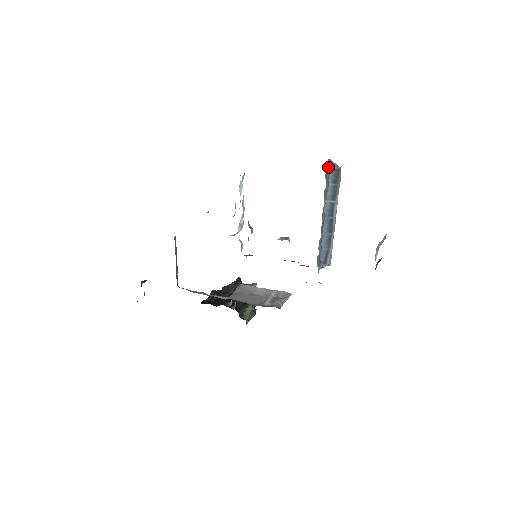
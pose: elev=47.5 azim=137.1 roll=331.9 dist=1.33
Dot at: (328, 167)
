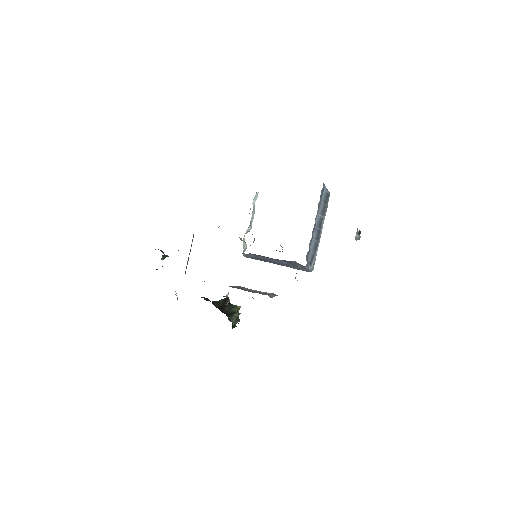
Dot at: (323, 187)
